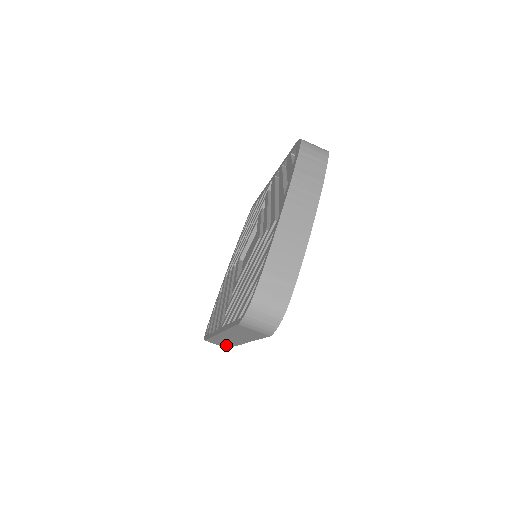
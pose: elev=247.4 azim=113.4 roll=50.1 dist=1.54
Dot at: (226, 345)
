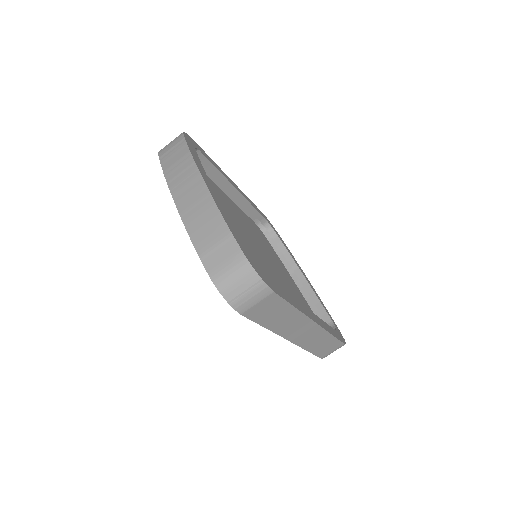
Dot at: (331, 342)
